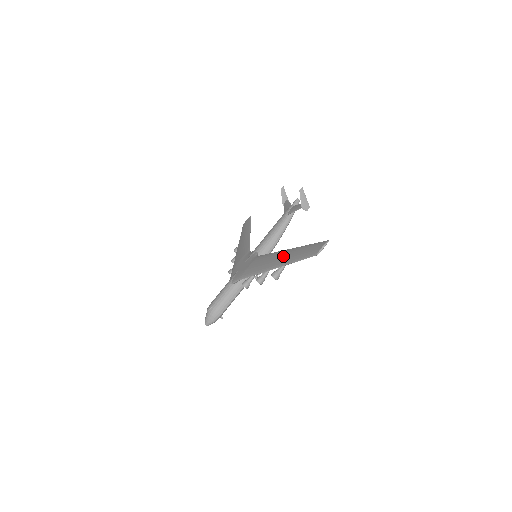
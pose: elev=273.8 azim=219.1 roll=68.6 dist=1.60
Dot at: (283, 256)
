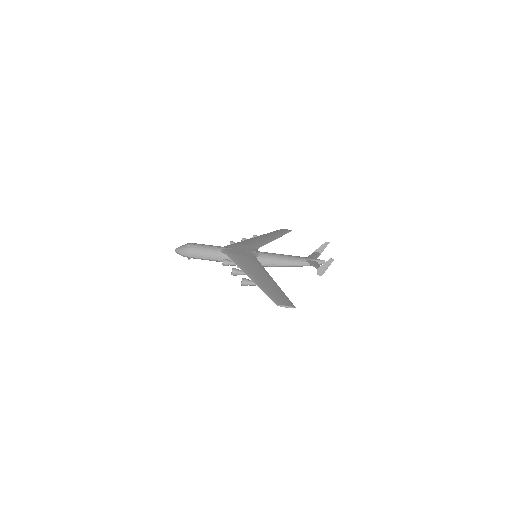
Dot at: (264, 278)
